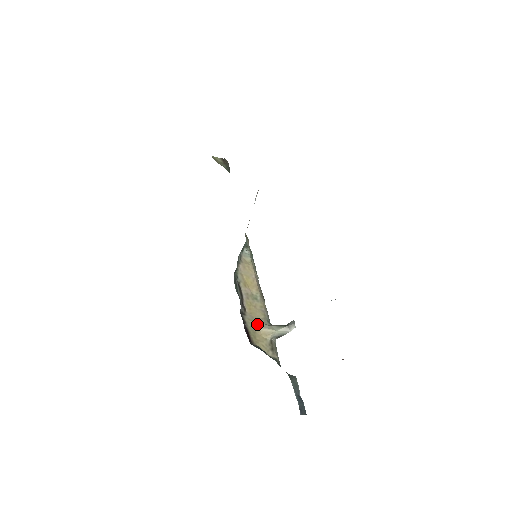
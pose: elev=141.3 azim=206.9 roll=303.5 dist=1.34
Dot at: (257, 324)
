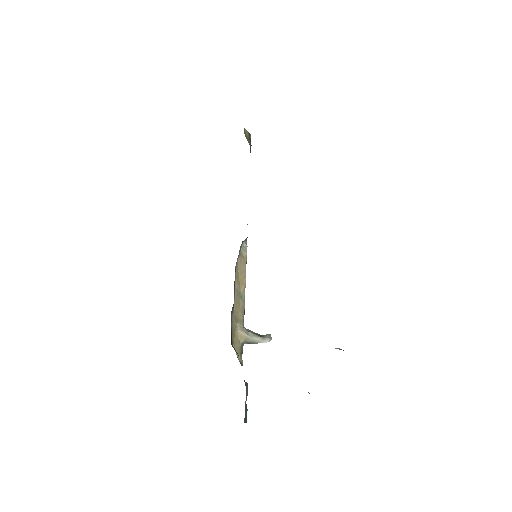
Dot at: (238, 325)
